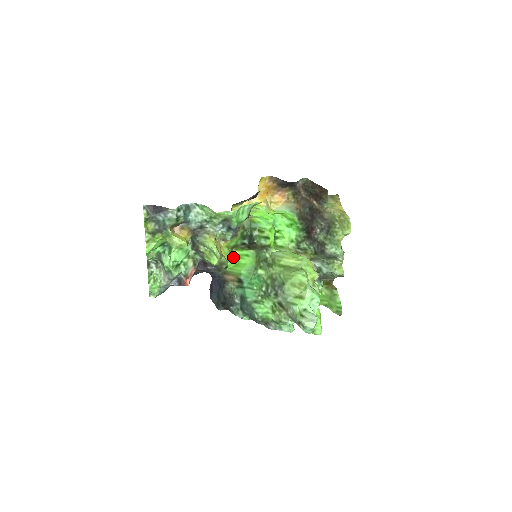
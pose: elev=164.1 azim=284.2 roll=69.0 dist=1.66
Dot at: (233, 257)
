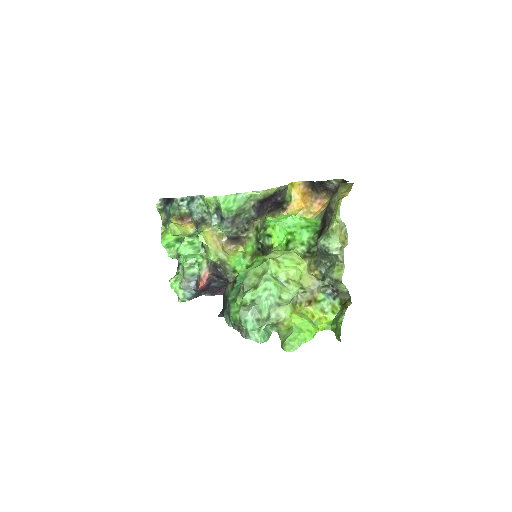
Dot at: (250, 265)
